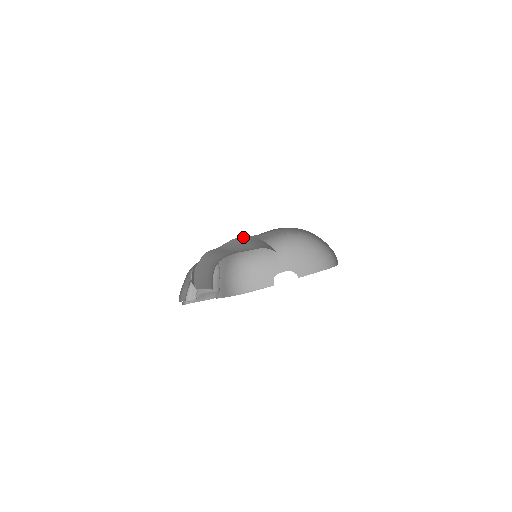
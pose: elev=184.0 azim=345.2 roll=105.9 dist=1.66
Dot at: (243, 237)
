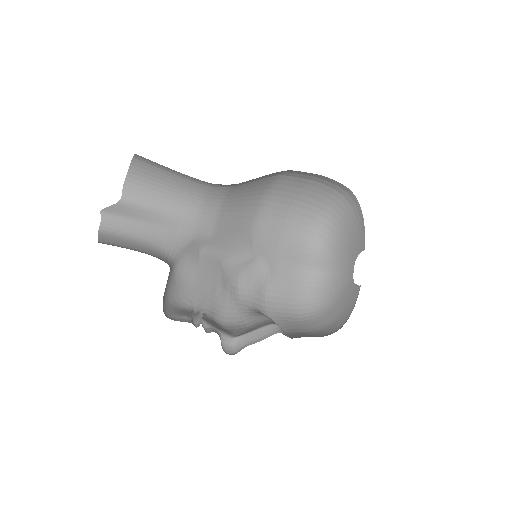
Dot at: (126, 197)
